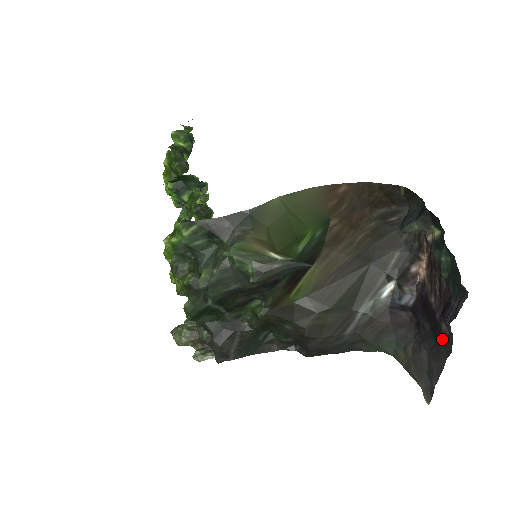
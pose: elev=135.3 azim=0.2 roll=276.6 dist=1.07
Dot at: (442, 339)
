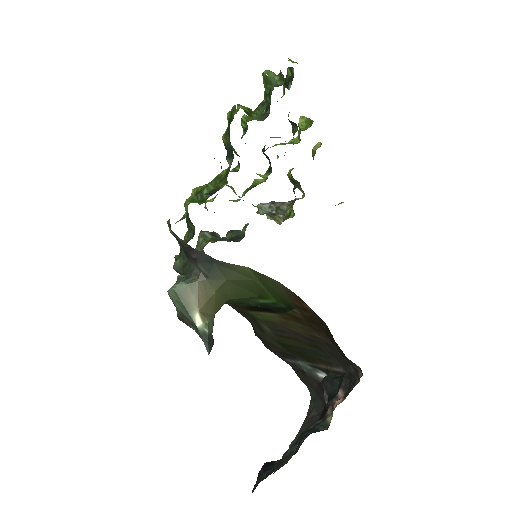
Dot at: occluded
